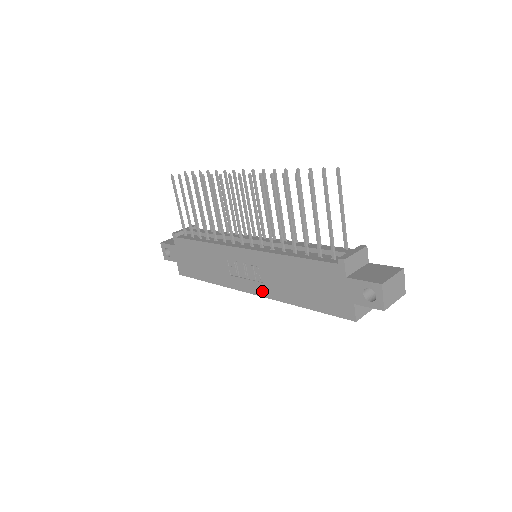
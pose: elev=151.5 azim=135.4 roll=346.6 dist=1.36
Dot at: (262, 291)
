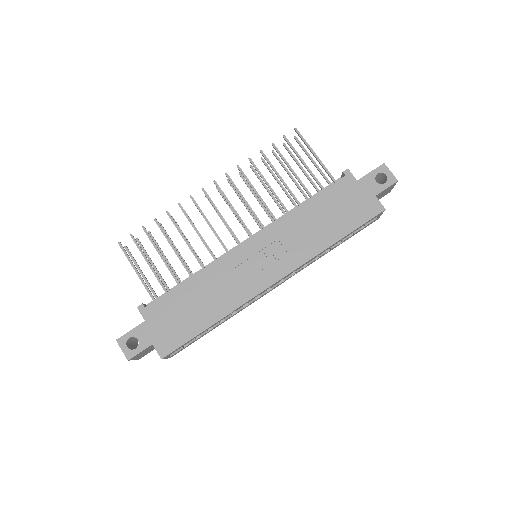
Dot at: (288, 266)
